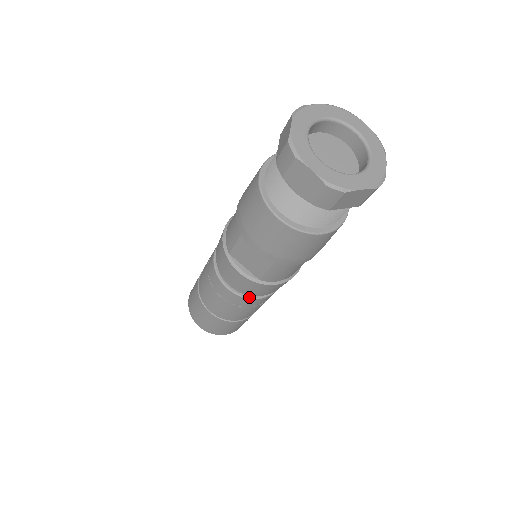
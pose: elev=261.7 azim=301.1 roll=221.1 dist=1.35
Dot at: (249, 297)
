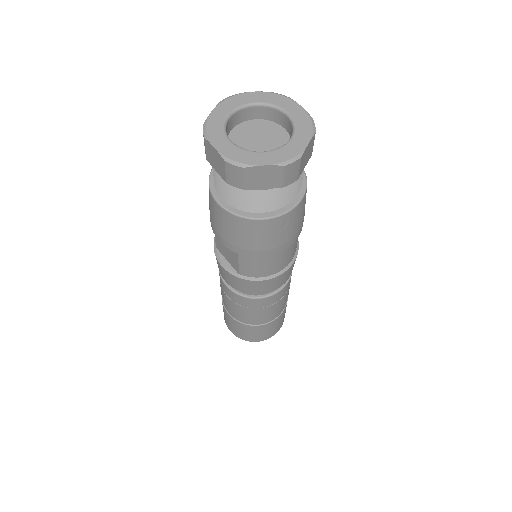
Dot at: (245, 295)
